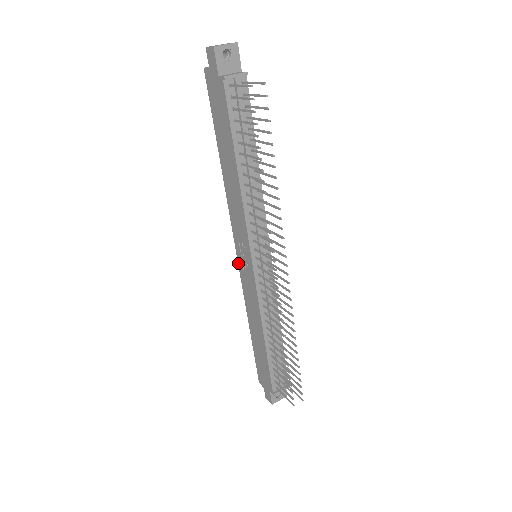
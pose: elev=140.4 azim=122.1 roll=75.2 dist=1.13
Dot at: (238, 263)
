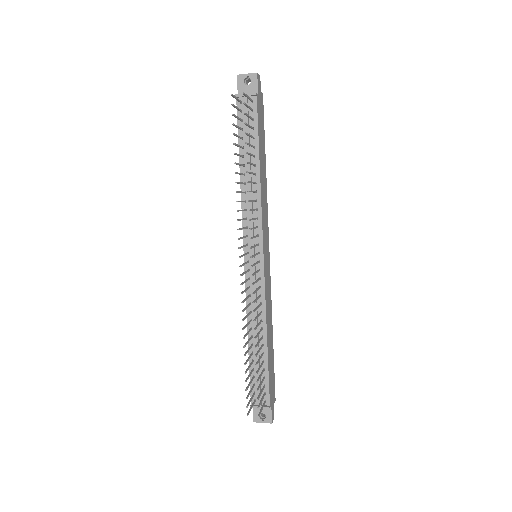
Dot at: occluded
